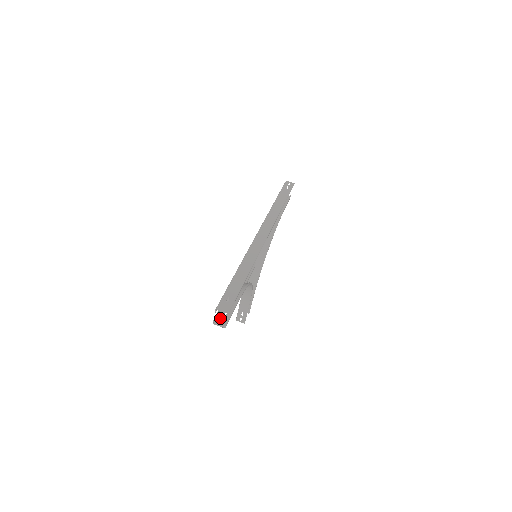
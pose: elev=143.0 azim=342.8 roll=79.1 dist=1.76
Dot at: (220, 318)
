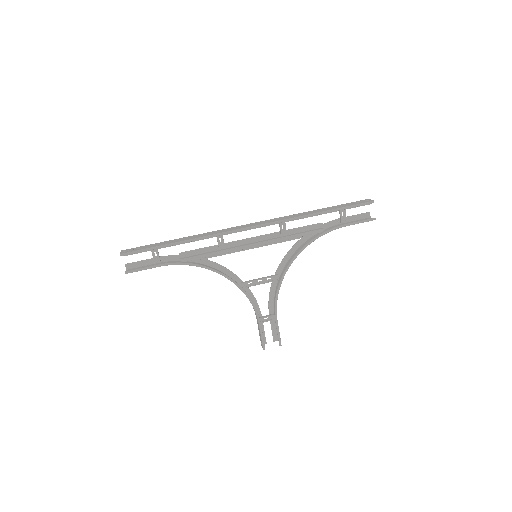
Dot at: occluded
